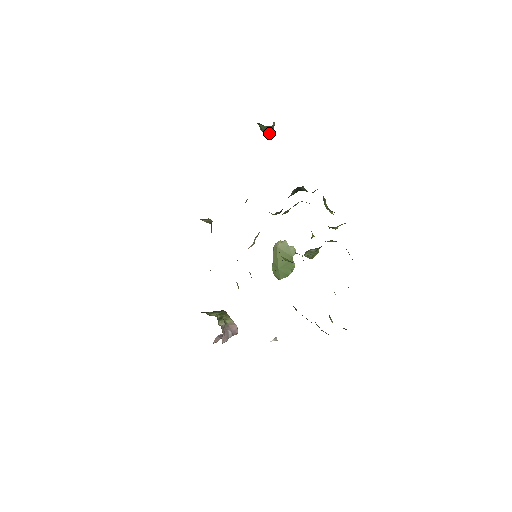
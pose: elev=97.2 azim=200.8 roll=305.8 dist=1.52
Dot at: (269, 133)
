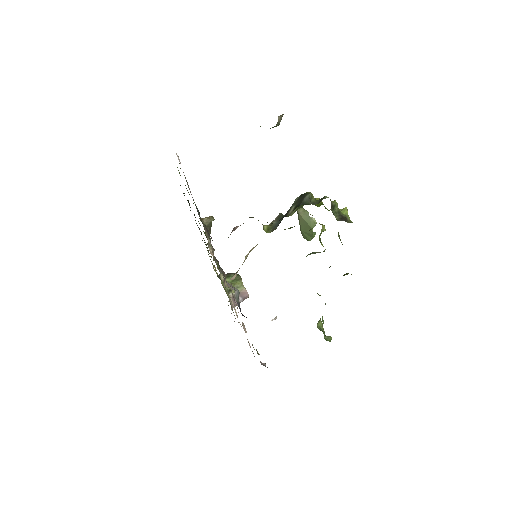
Dot at: (275, 126)
